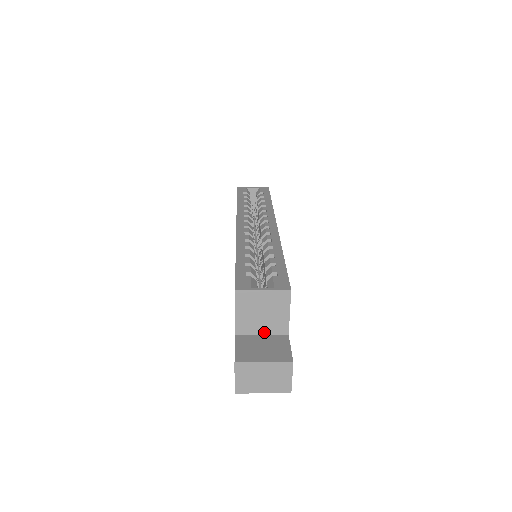
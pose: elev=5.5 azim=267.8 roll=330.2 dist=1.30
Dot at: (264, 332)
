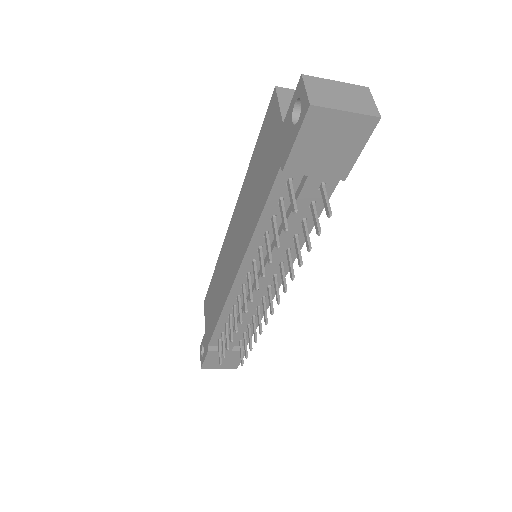
Dot at: occluded
